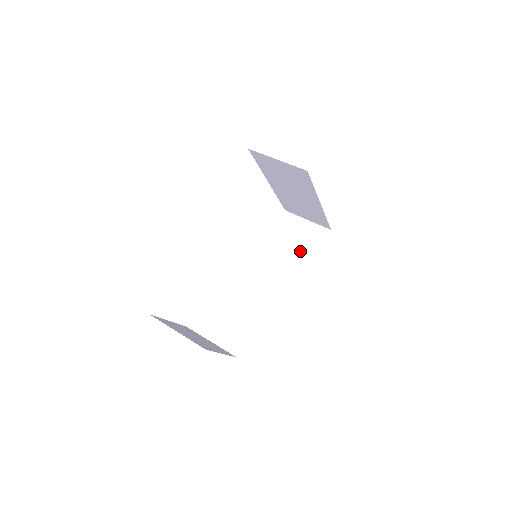
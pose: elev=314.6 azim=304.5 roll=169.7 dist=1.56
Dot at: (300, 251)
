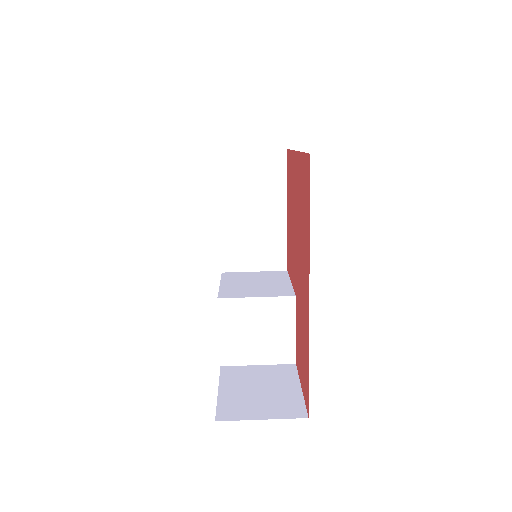
Dot at: (264, 192)
